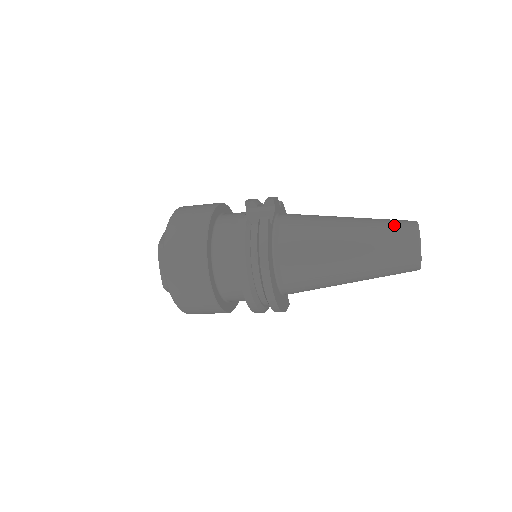
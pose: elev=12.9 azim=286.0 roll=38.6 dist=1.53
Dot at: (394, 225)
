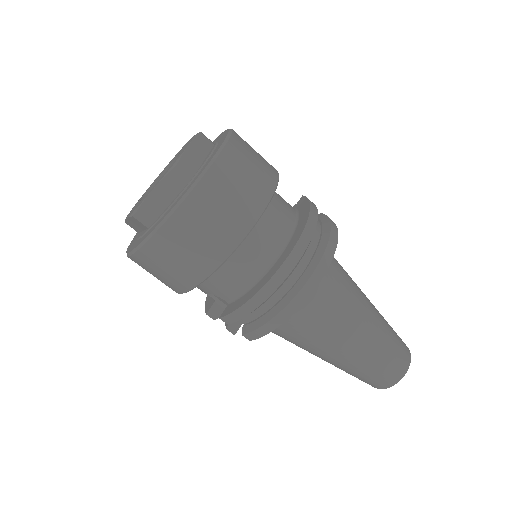
Dot at: occluded
